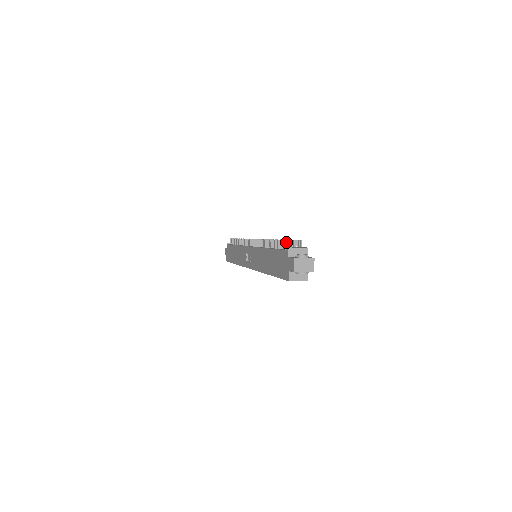
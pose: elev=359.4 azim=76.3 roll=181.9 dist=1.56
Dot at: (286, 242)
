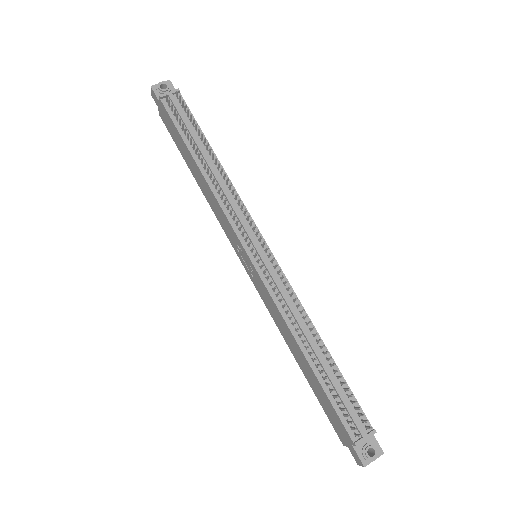
Dot at: (350, 423)
